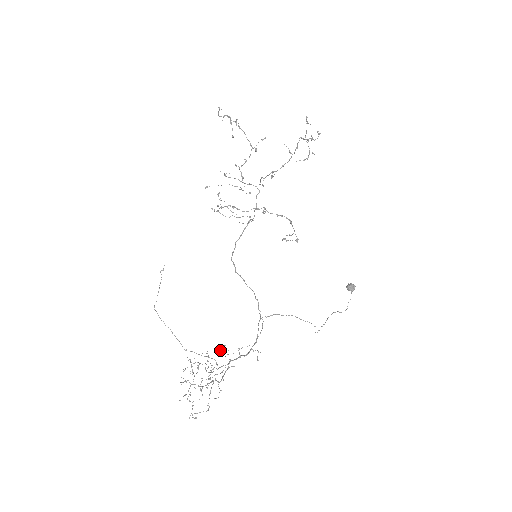
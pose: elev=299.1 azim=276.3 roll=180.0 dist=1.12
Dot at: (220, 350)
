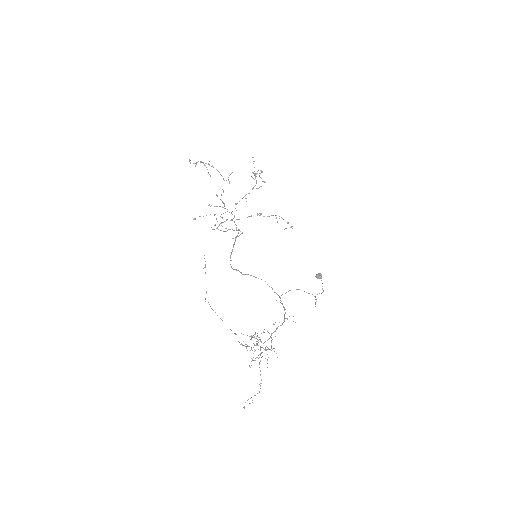
Dot at: occluded
